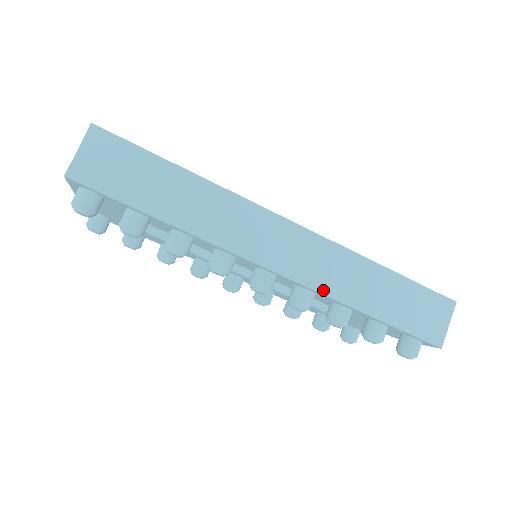
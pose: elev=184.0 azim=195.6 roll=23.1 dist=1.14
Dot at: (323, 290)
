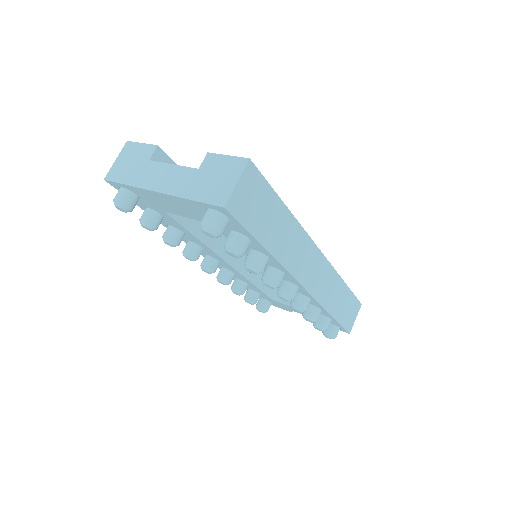
Dot at: (321, 301)
